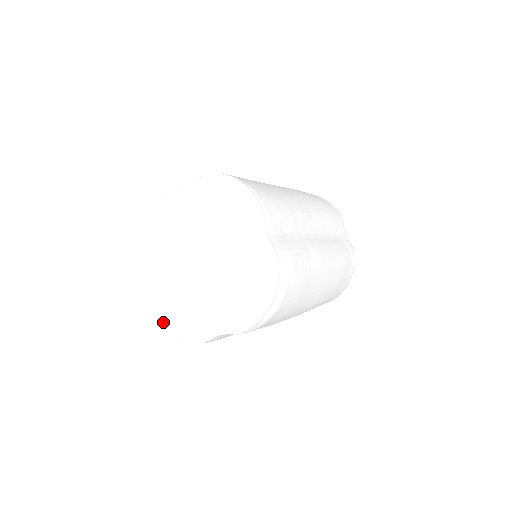
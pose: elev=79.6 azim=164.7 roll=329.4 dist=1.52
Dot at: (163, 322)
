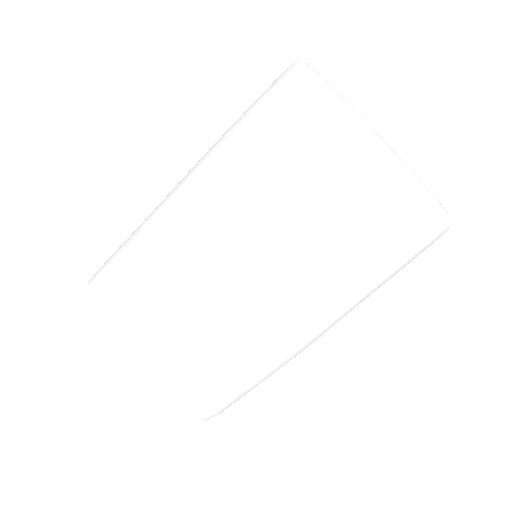
Dot at: occluded
